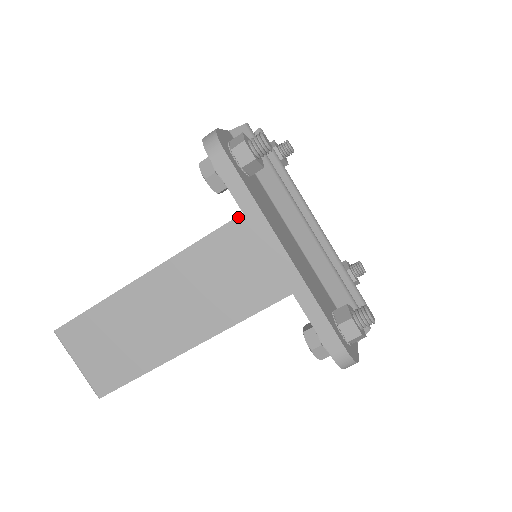
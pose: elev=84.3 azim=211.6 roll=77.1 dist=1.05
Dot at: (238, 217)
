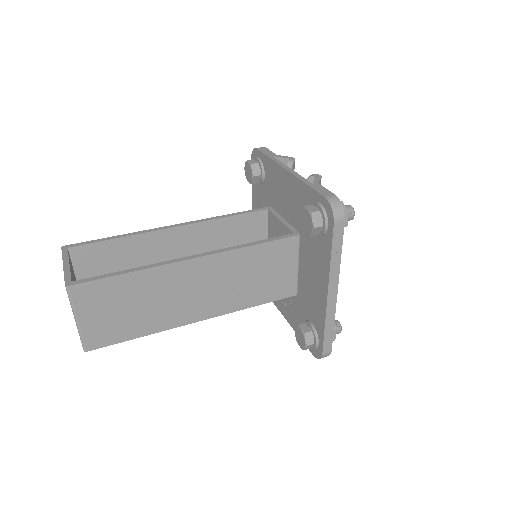
Dot at: (284, 239)
